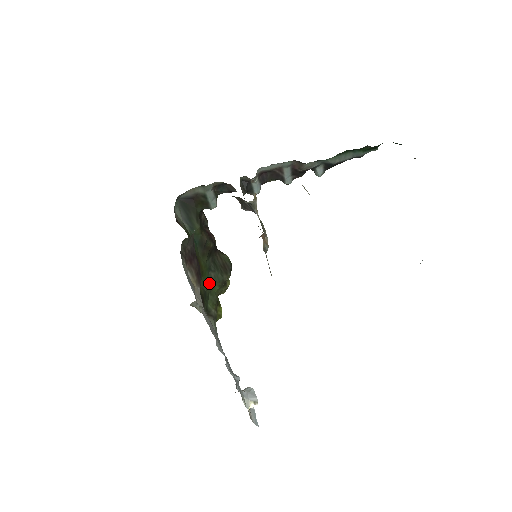
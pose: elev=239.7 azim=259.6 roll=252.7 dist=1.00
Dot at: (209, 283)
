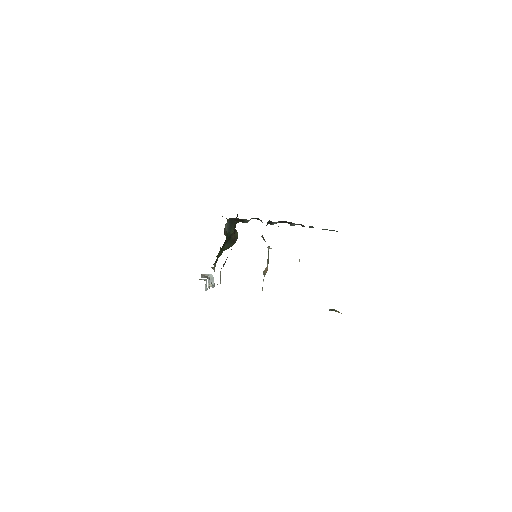
Dot at: (223, 249)
